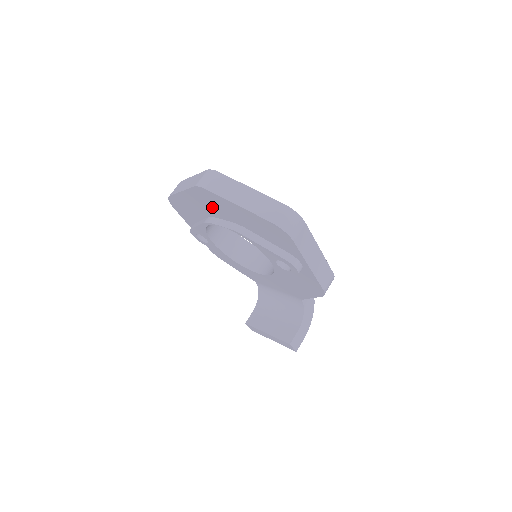
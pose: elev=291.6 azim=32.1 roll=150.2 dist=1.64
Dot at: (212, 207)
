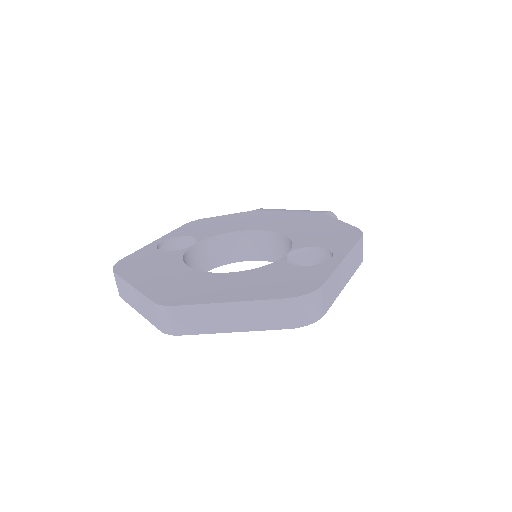
Dot at: occluded
